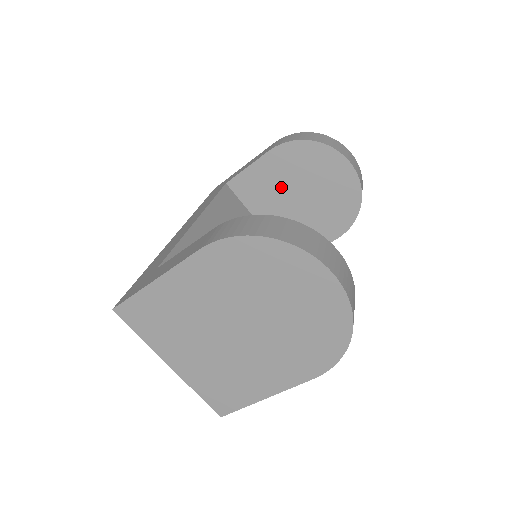
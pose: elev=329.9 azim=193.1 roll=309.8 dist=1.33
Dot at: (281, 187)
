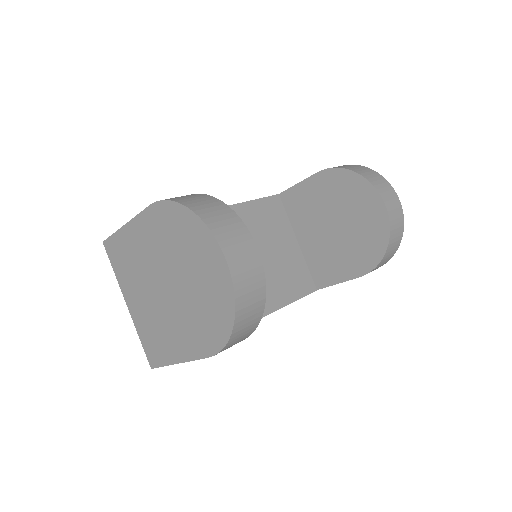
Dot at: (321, 210)
